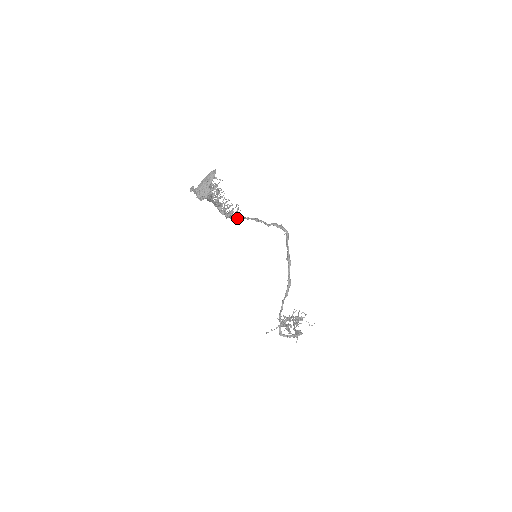
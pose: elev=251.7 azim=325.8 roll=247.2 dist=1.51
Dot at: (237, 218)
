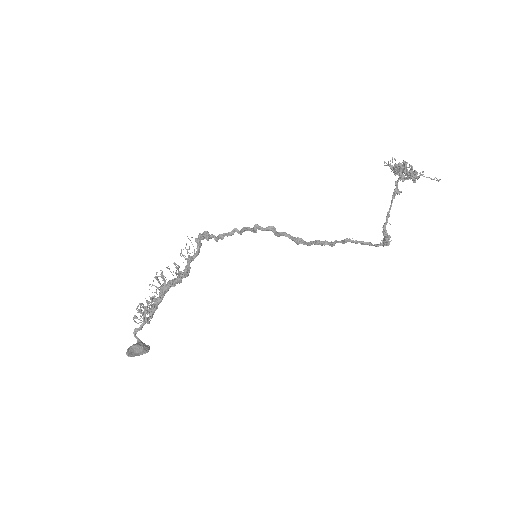
Dot at: (202, 237)
